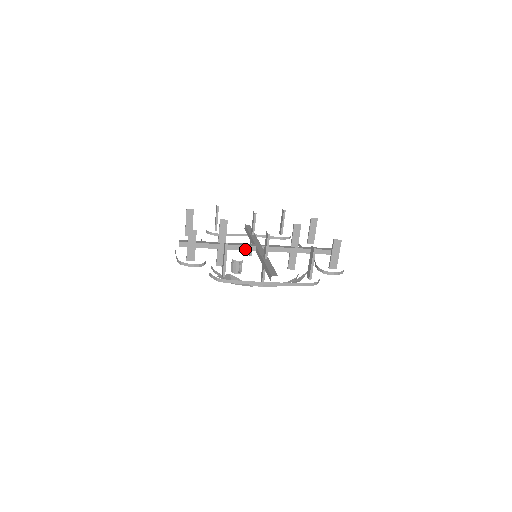
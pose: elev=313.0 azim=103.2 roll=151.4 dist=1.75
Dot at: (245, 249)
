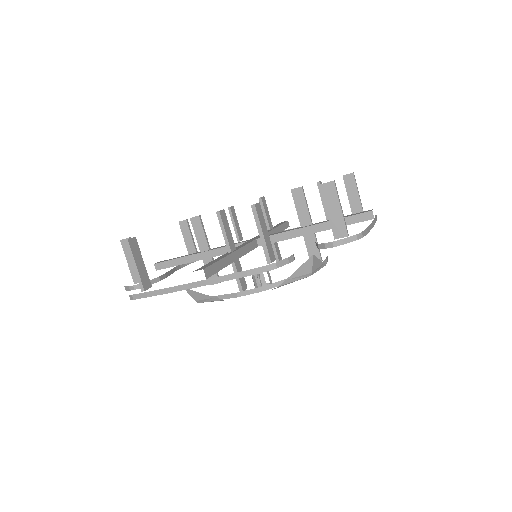
Dot at: occluded
